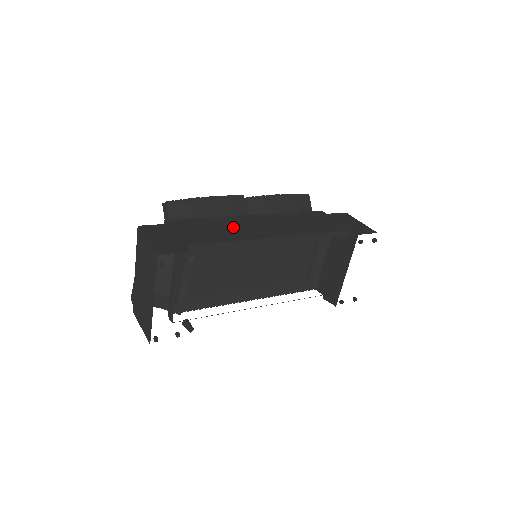
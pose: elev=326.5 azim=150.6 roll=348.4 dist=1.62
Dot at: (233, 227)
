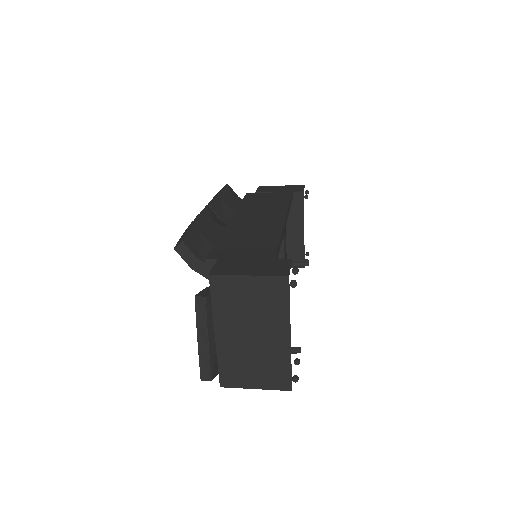
Dot at: (251, 231)
